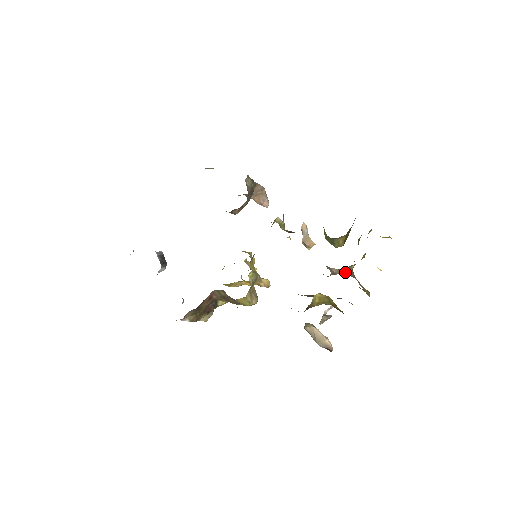
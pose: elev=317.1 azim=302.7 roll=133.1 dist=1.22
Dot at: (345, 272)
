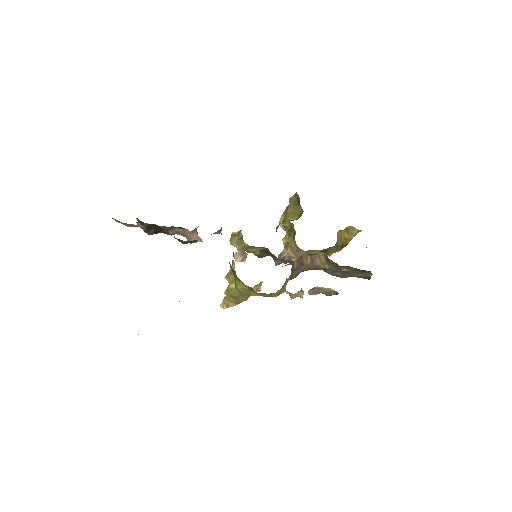
Dot at: (282, 258)
